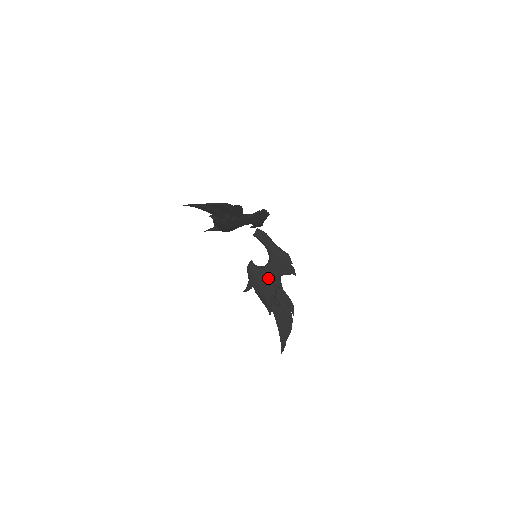
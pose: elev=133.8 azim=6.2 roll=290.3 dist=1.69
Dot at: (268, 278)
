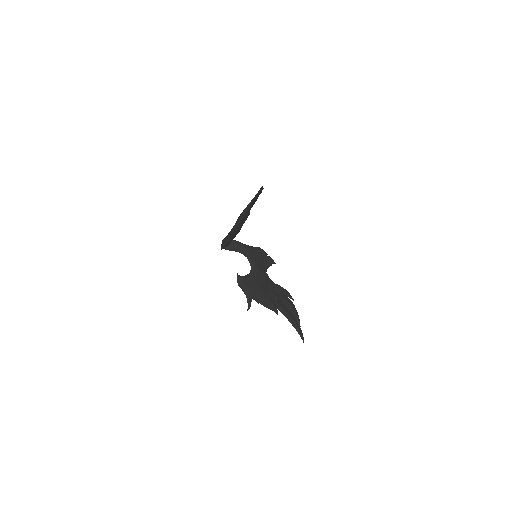
Dot at: (260, 280)
